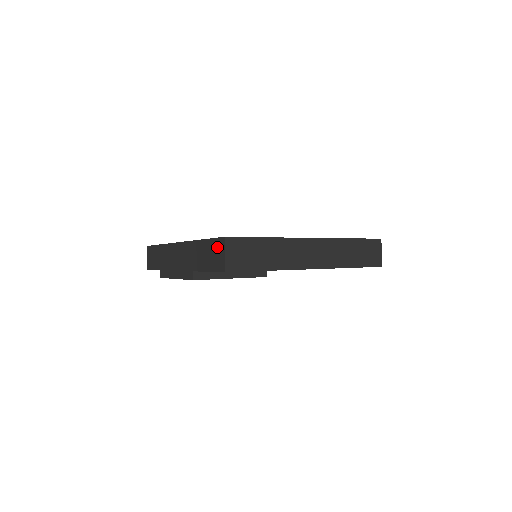
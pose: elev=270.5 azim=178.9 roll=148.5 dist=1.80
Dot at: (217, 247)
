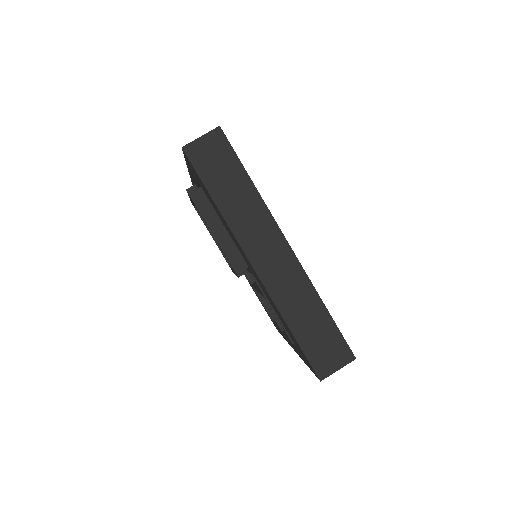
Dot at: occluded
